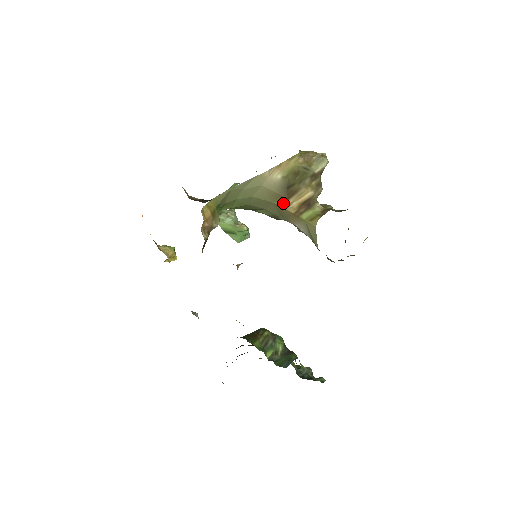
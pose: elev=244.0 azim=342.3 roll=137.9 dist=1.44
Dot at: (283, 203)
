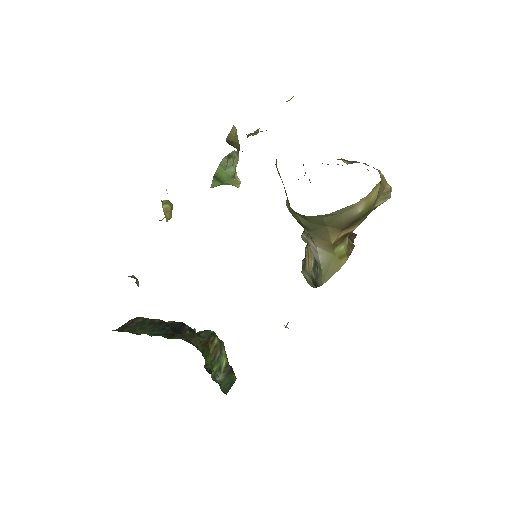
Dot at: (335, 231)
